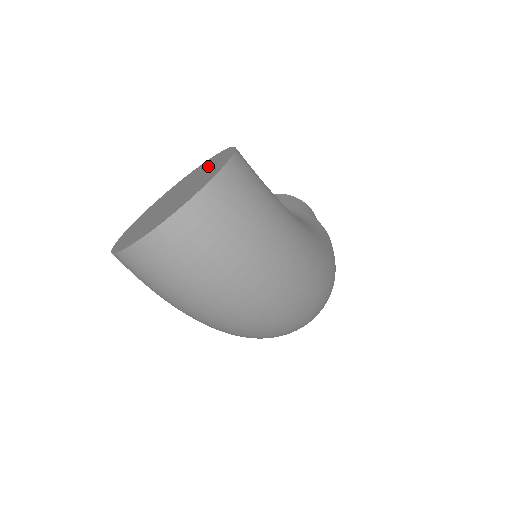
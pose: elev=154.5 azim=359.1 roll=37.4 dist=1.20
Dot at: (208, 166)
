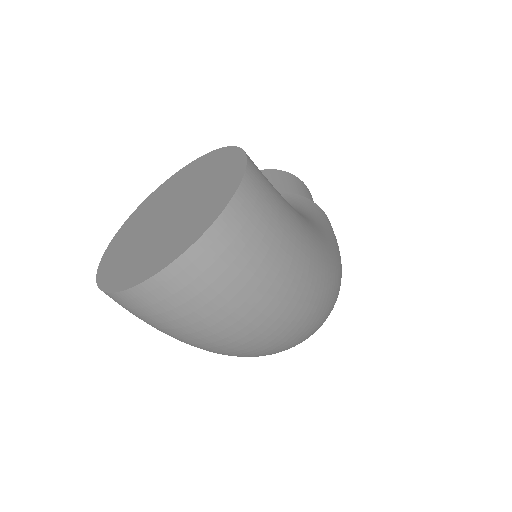
Dot at: (209, 171)
